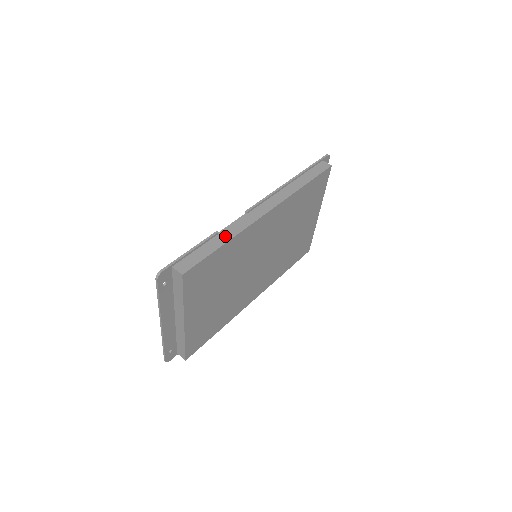
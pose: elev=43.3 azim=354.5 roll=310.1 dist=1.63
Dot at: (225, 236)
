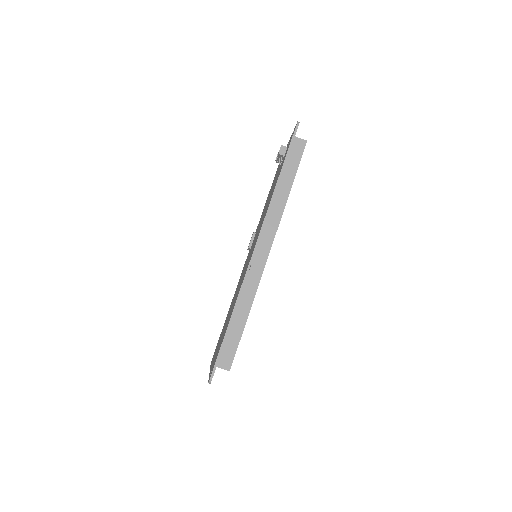
Dot at: (244, 307)
